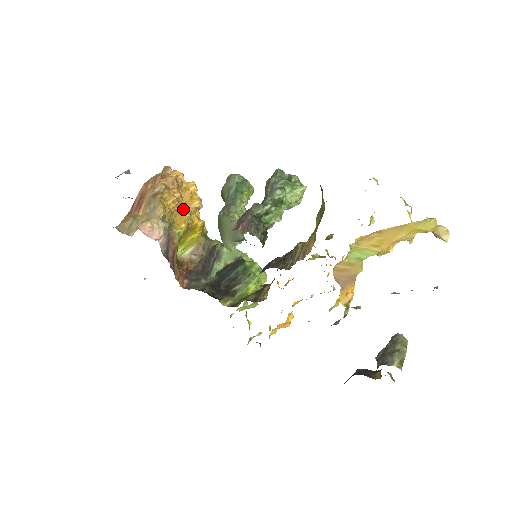
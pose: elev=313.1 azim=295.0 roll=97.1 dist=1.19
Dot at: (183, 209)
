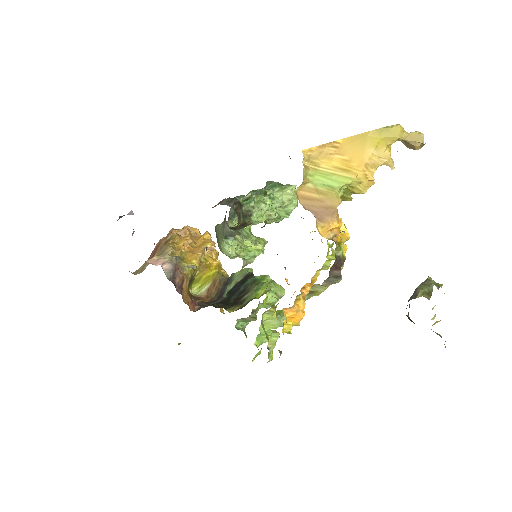
Dot at: (195, 250)
